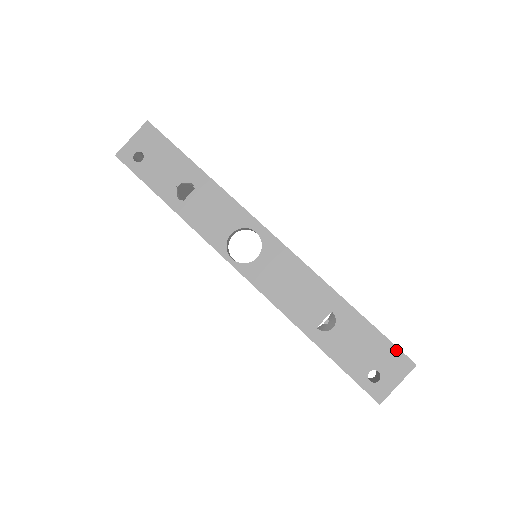
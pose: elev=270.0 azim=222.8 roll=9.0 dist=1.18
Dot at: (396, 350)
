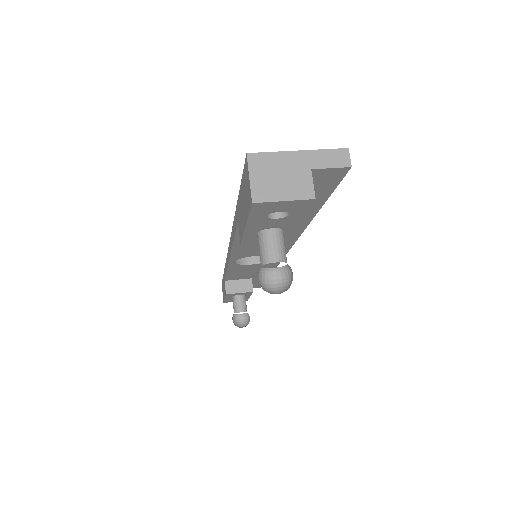
Dot at: occluded
